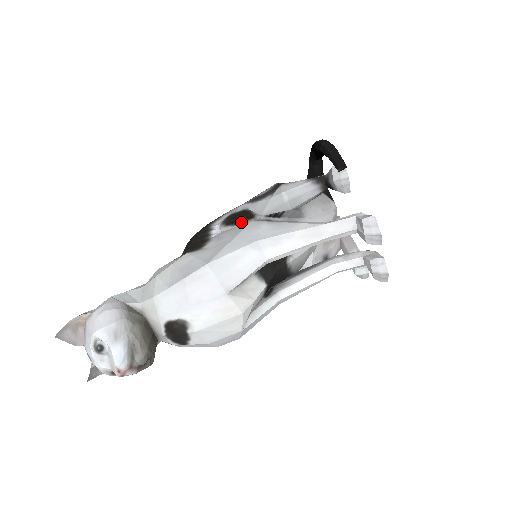
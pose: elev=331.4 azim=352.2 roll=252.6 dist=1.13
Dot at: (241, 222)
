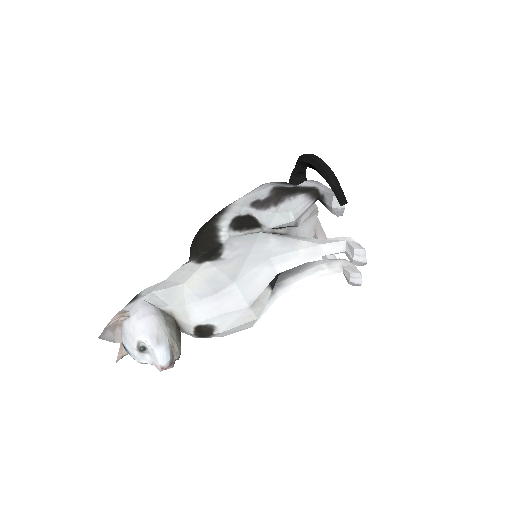
Dot at: (248, 229)
